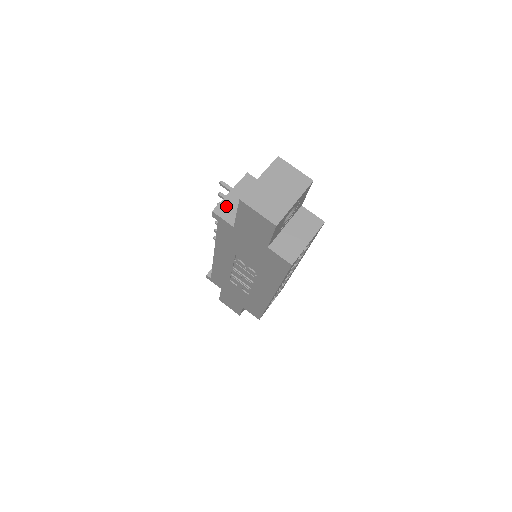
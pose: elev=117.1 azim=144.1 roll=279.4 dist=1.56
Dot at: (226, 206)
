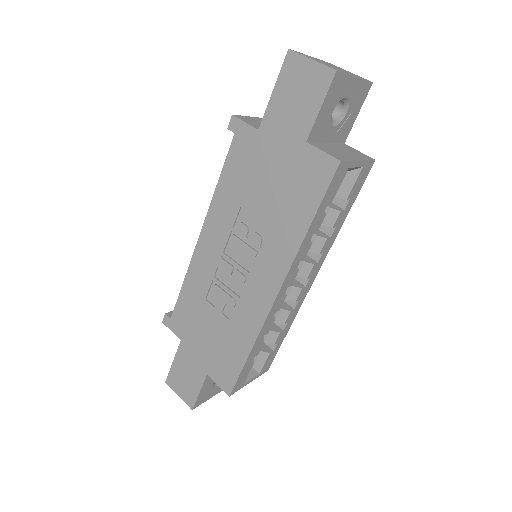
Dot at: (250, 119)
